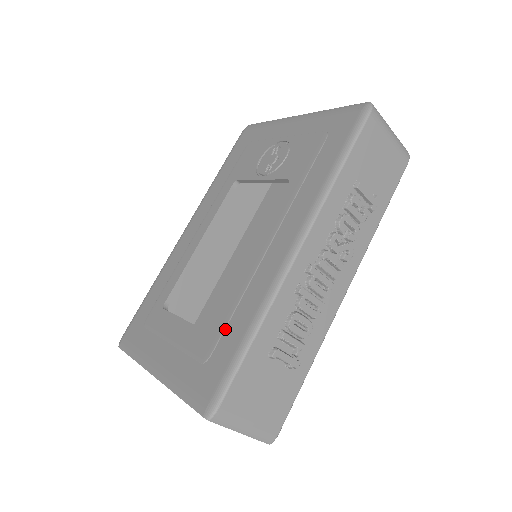
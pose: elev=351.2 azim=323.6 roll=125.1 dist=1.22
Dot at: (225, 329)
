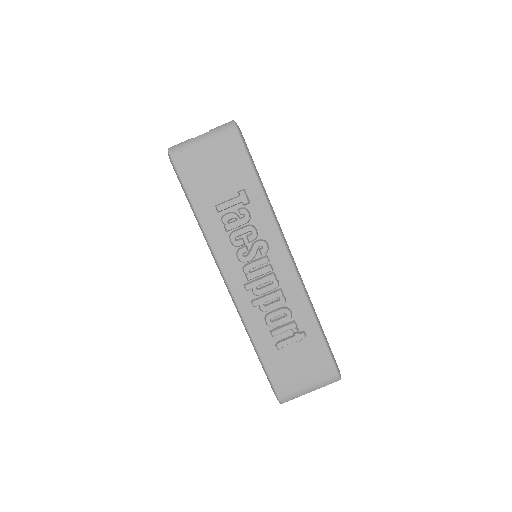
Dot at: occluded
